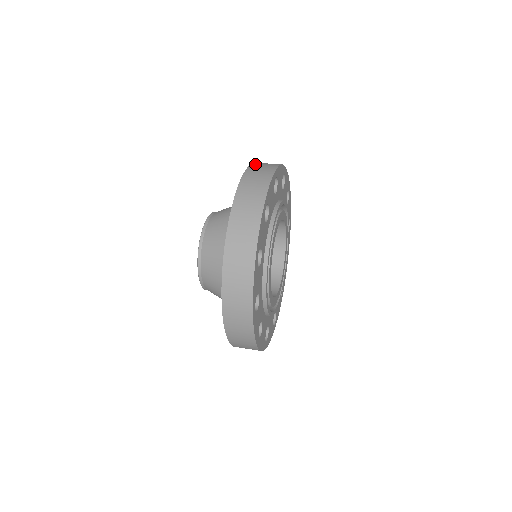
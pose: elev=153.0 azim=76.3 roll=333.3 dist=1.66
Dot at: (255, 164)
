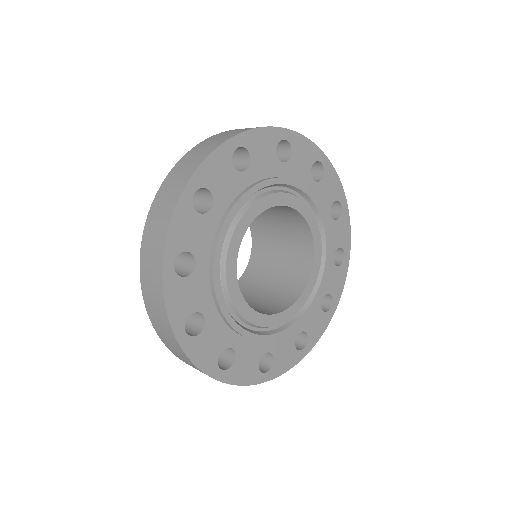
Dot at: (226, 131)
